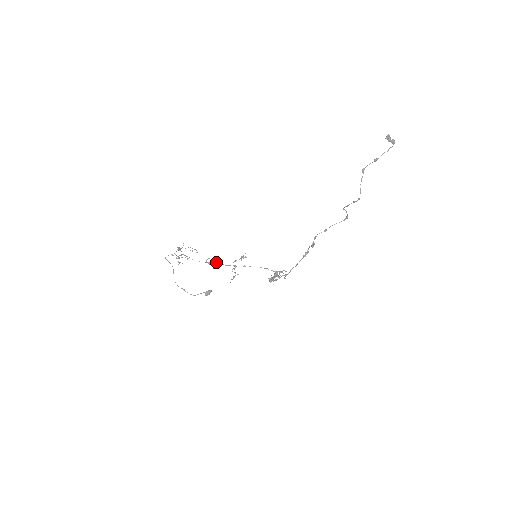
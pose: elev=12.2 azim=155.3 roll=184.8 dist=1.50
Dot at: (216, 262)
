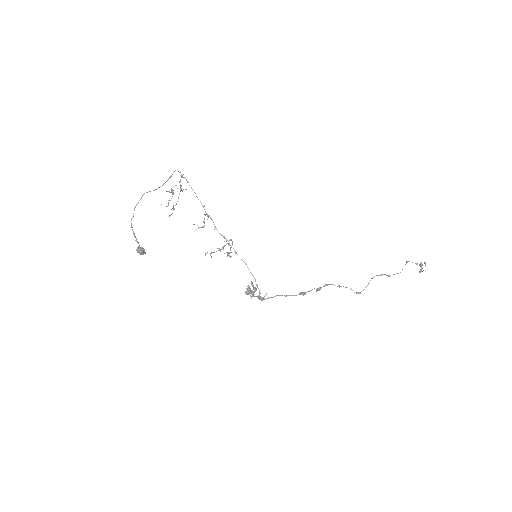
Dot at: occluded
